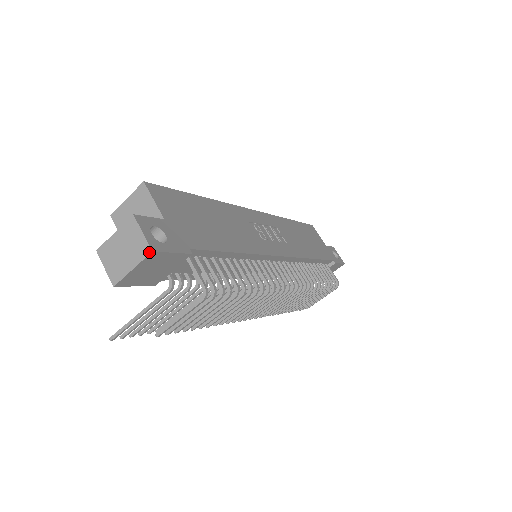
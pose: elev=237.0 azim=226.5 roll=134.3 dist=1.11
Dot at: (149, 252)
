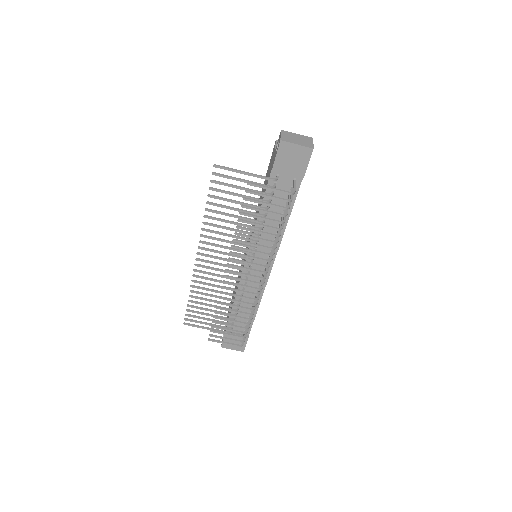
Dot at: (312, 147)
